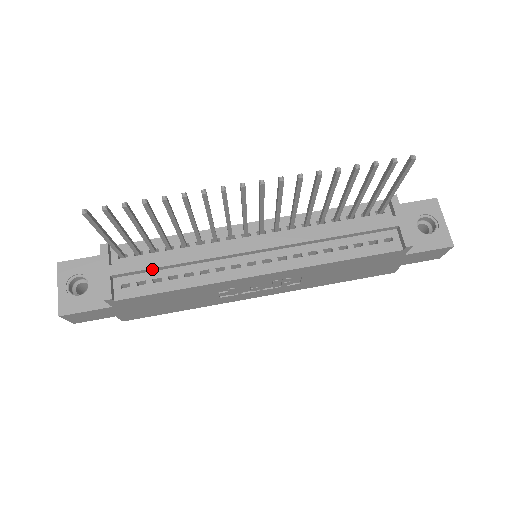
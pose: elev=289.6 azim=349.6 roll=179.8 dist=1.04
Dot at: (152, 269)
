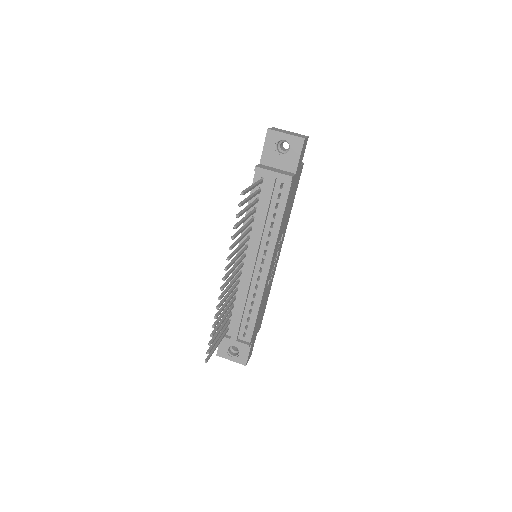
Dot at: (241, 320)
